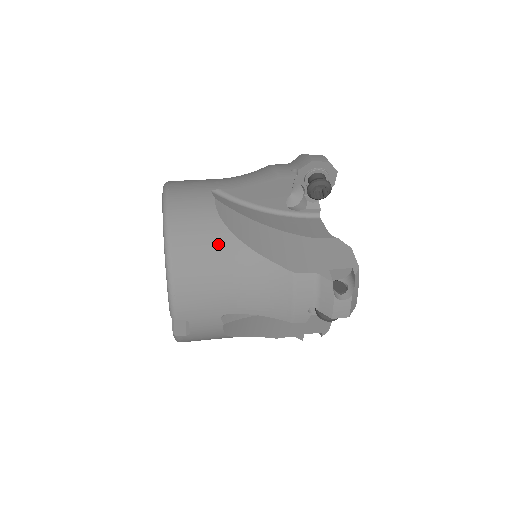
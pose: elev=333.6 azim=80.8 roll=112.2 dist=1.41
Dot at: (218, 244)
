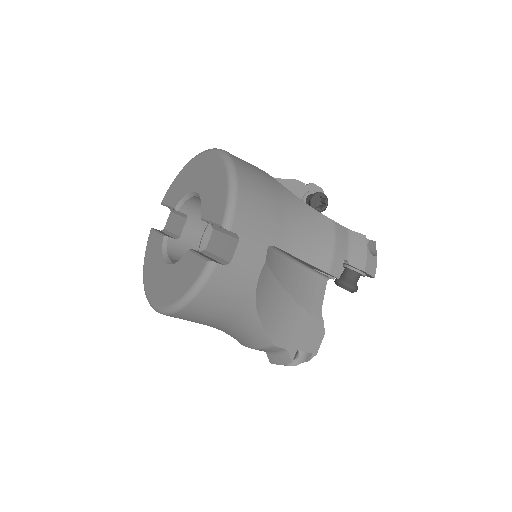
Dot at: (270, 181)
